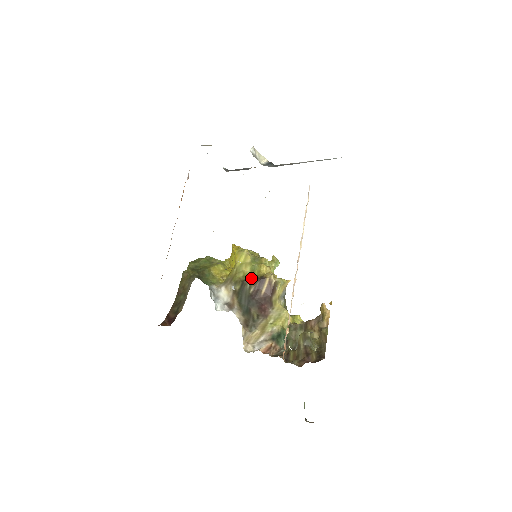
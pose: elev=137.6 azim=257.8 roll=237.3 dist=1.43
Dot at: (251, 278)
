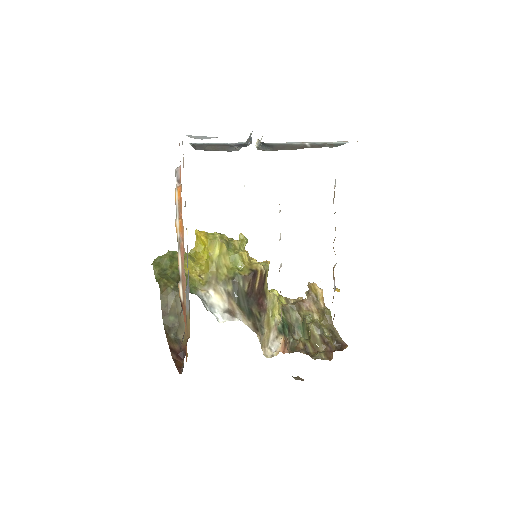
Dot at: (241, 274)
